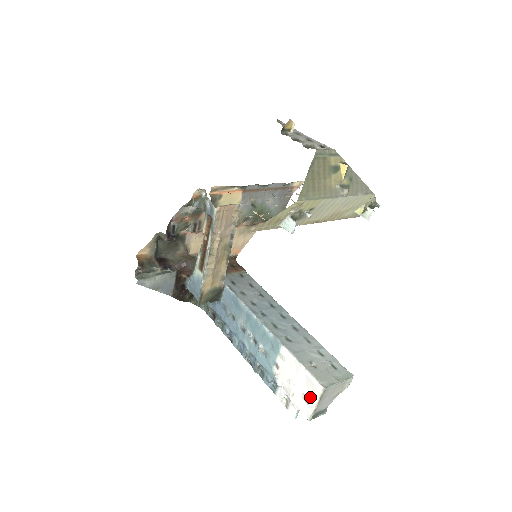
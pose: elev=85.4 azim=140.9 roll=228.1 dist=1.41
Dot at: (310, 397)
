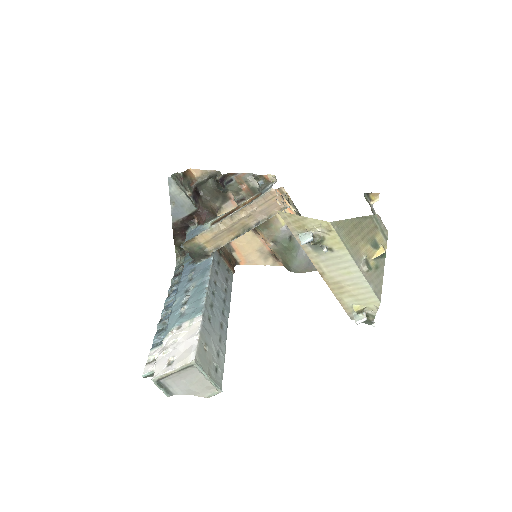
Dot at: (176, 362)
